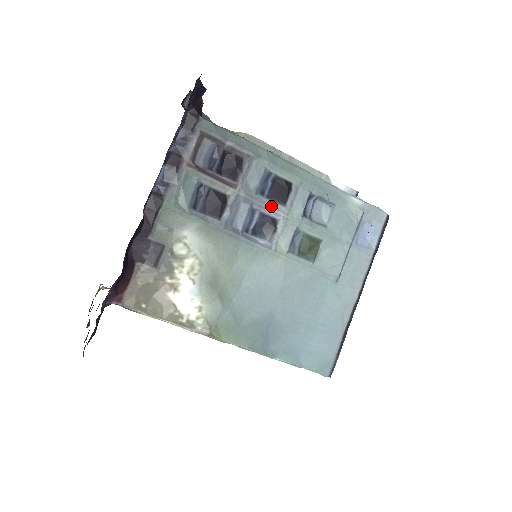
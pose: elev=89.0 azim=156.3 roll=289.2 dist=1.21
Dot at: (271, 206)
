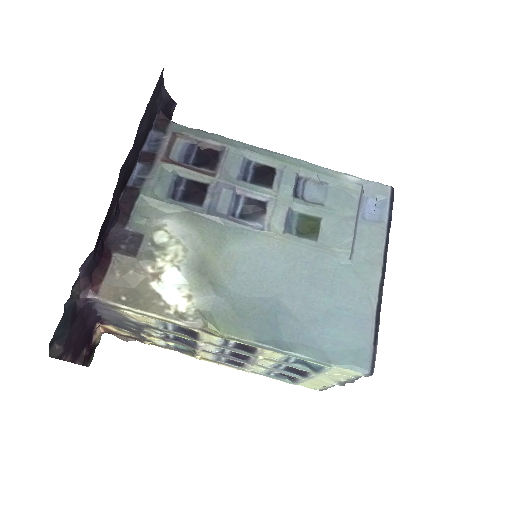
Dot at: (256, 190)
